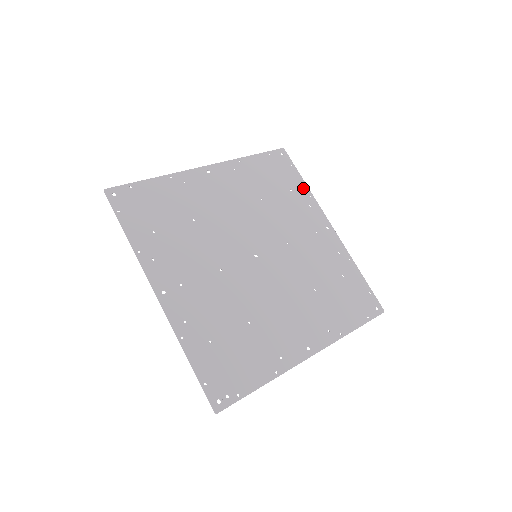
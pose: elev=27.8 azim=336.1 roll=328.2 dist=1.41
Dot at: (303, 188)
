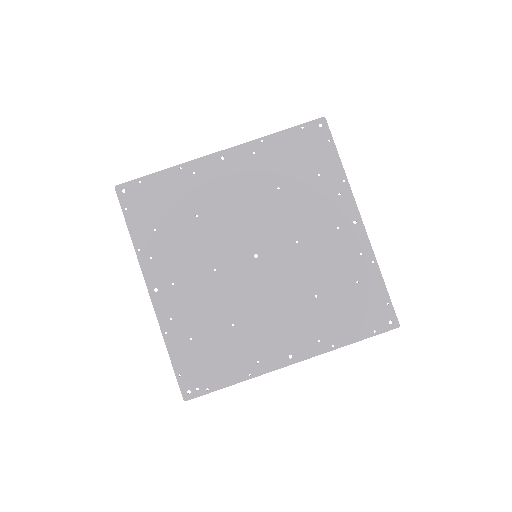
Dot at: (337, 171)
